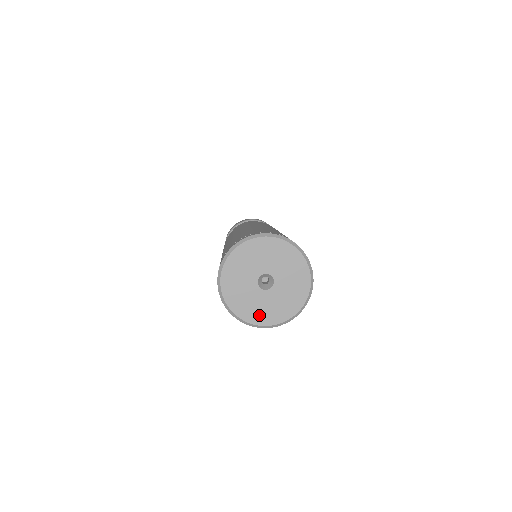
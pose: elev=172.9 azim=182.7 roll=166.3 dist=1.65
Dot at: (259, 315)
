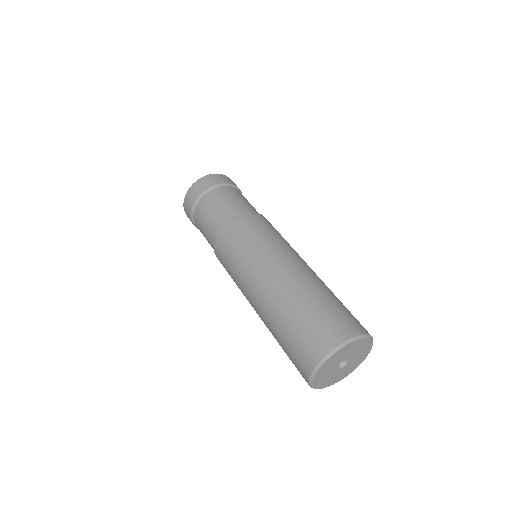
Dot at: (335, 380)
